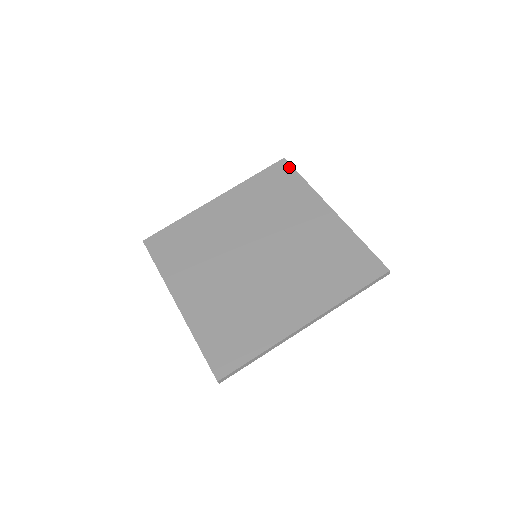
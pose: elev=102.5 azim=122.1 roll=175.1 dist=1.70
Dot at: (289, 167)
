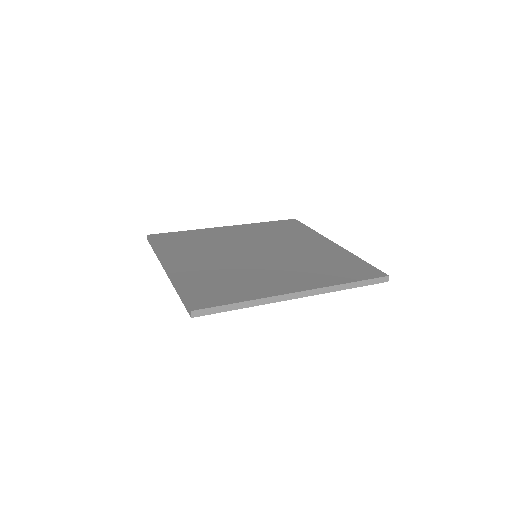
Dot at: (298, 222)
